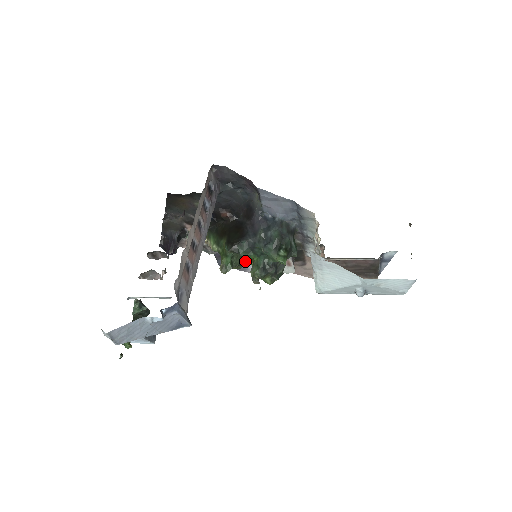
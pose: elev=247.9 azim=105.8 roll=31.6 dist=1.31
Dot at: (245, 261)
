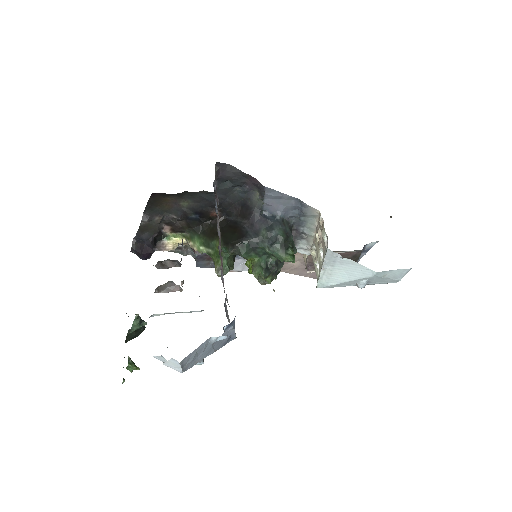
Dot at: occluded
